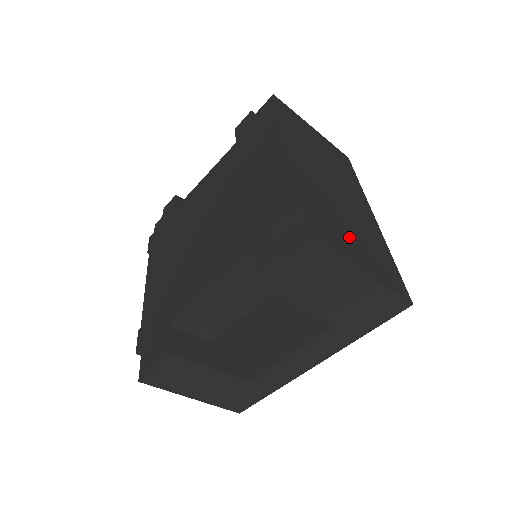
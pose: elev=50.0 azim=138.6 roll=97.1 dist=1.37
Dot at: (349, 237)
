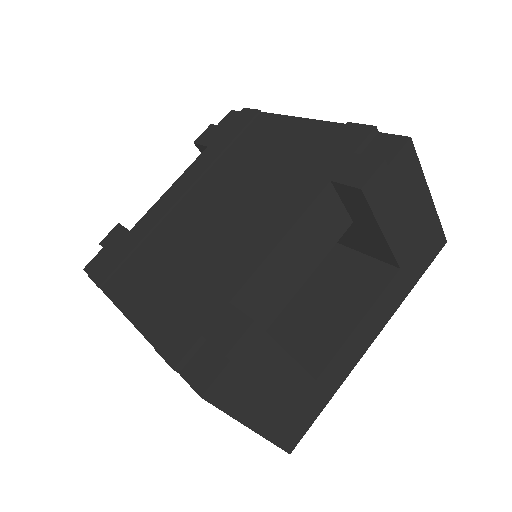
Dot at: occluded
